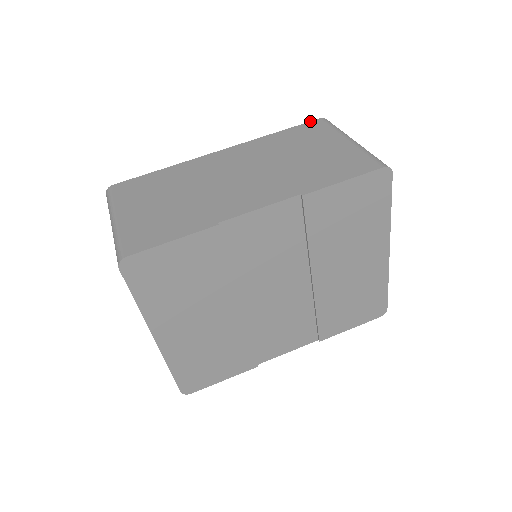
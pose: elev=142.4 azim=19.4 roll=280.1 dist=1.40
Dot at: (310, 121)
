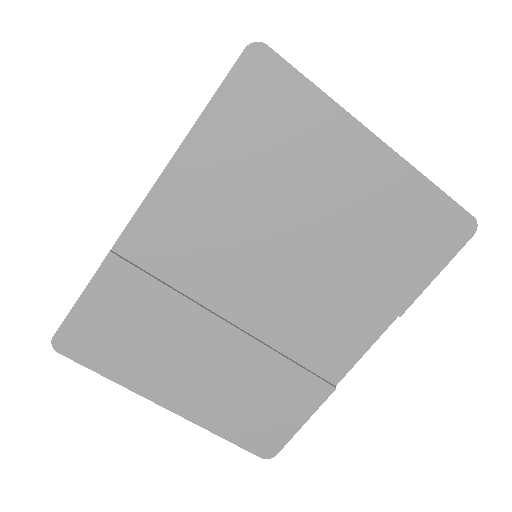
Dot at: occluded
